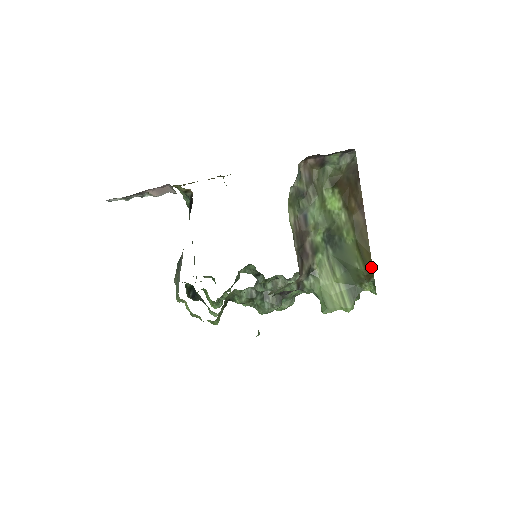
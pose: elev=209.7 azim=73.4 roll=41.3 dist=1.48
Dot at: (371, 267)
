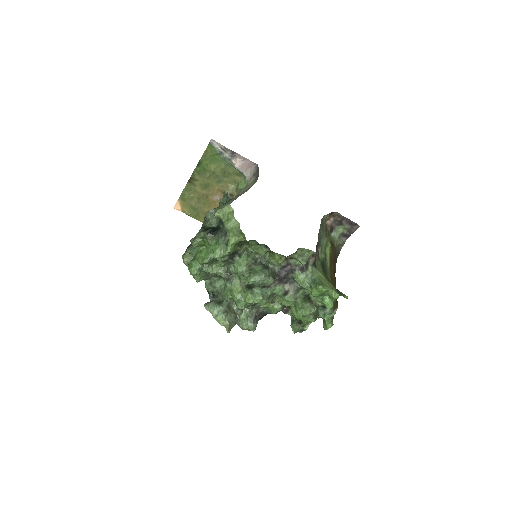
Dot at: (337, 302)
